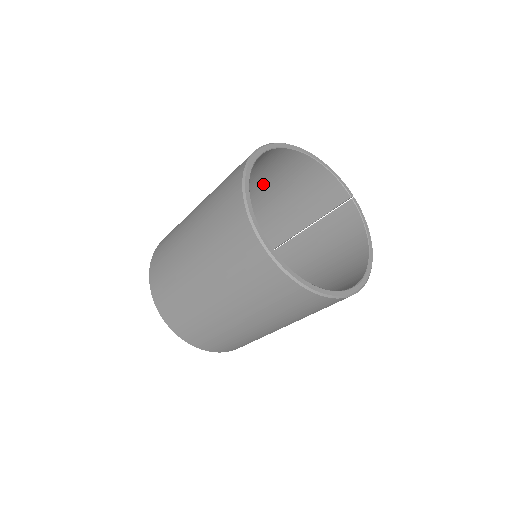
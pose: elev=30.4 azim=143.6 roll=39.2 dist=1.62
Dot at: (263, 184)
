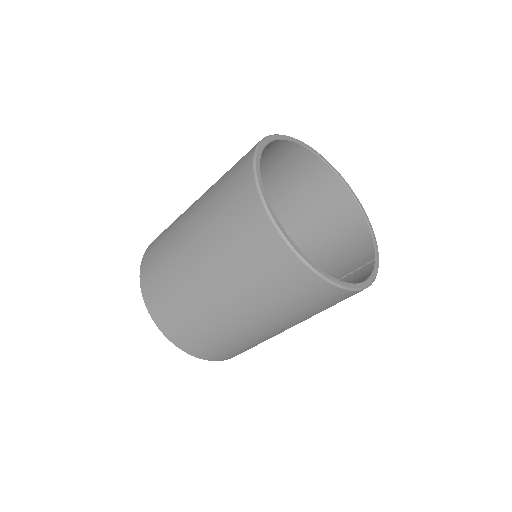
Dot at: (311, 228)
